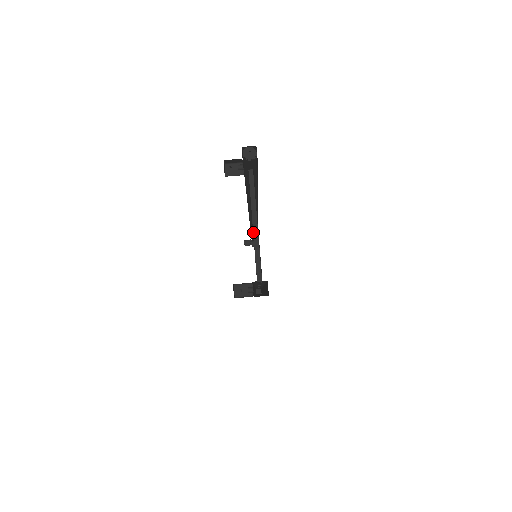
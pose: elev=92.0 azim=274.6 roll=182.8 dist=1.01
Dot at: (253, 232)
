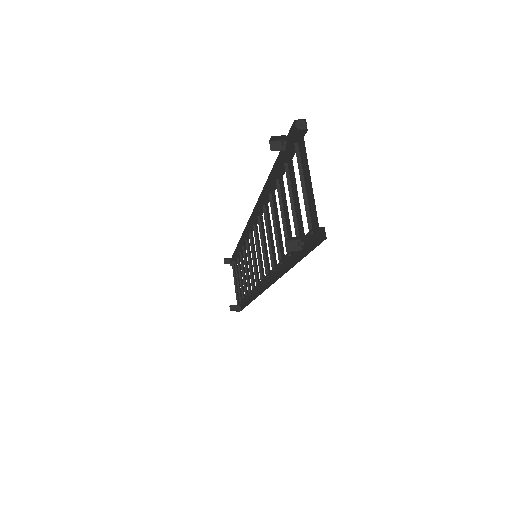
Dot at: occluded
